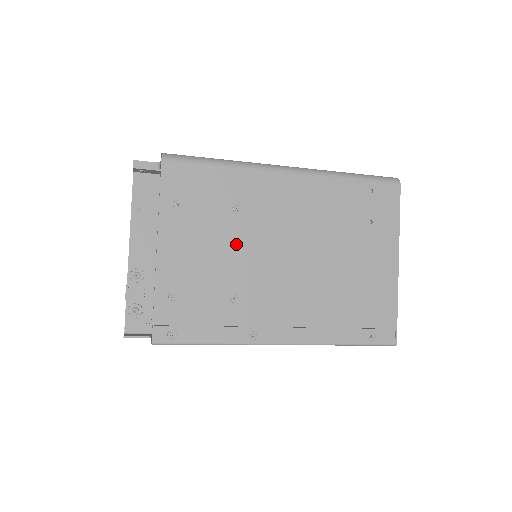
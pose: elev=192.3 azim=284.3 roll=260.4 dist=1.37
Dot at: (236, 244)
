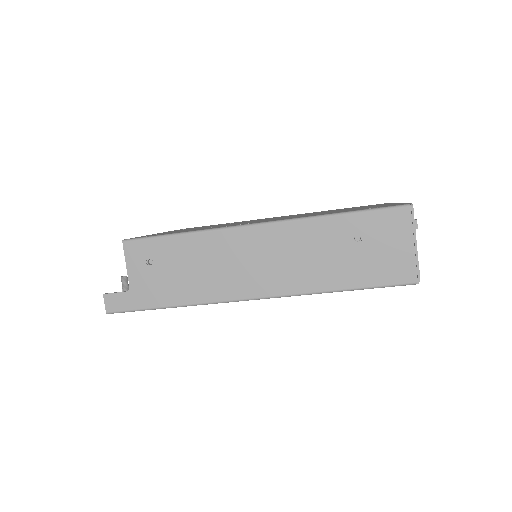
Dot at: occluded
